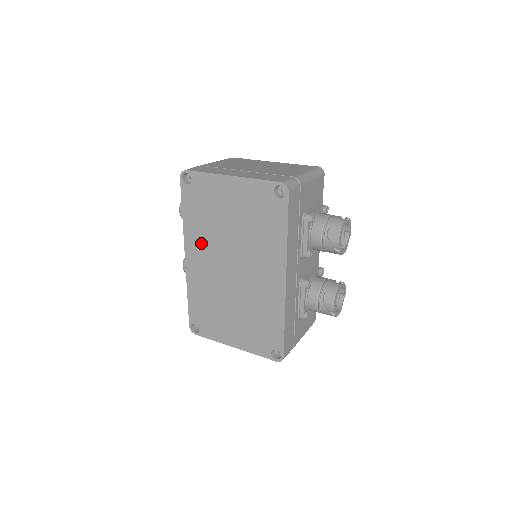
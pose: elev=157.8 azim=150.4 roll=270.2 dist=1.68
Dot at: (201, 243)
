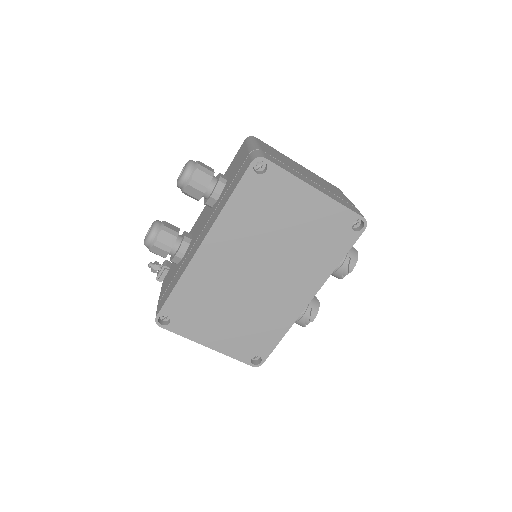
Dot at: (234, 238)
